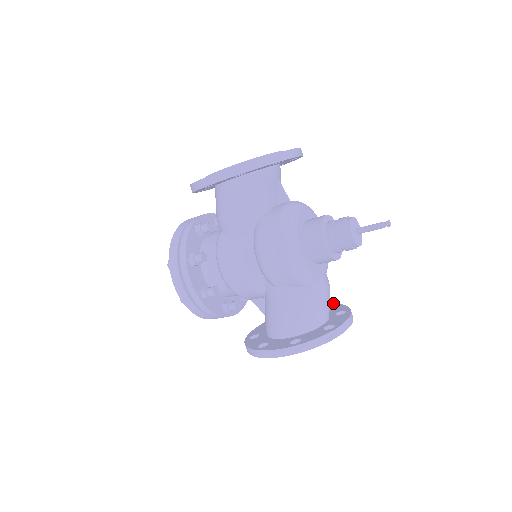
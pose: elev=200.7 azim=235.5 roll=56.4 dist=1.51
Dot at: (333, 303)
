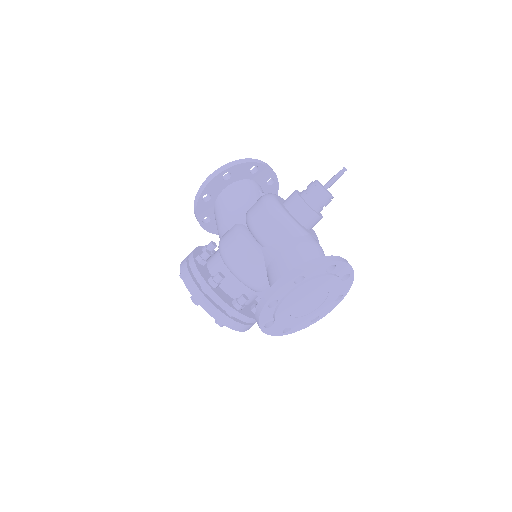
Dot at: occluded
